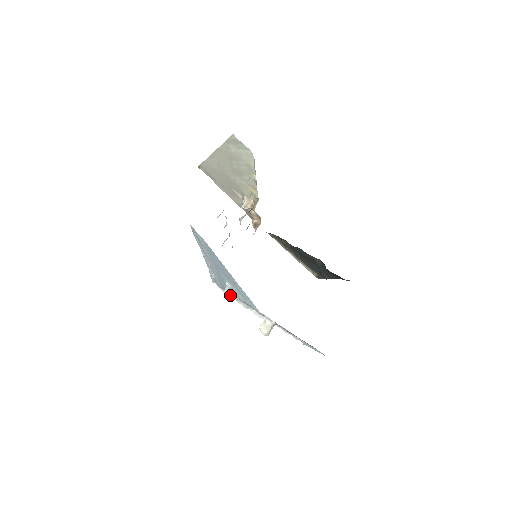
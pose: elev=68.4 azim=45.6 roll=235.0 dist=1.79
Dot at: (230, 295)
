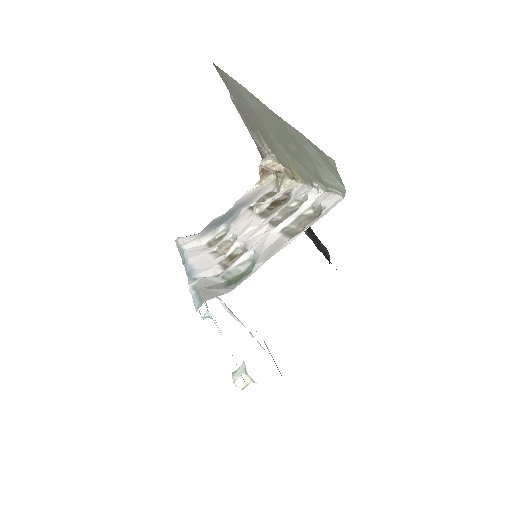
Dot at: occluded
